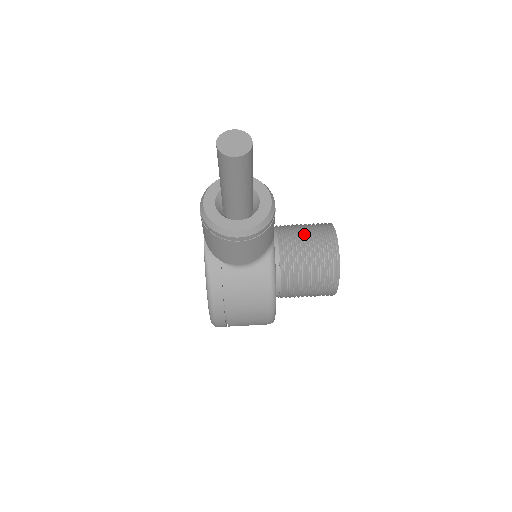
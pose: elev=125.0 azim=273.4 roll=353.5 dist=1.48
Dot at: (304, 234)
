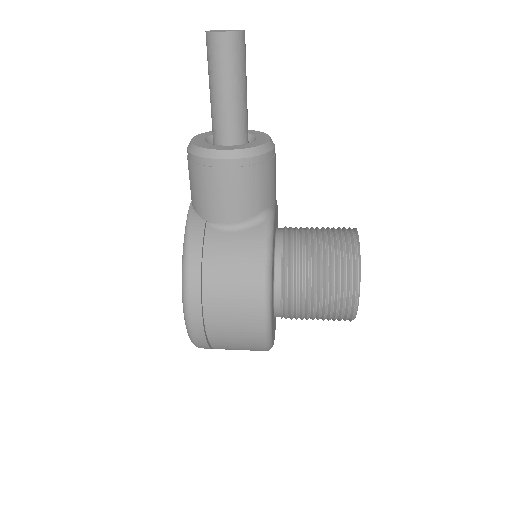
Dot at: (316, 228)
